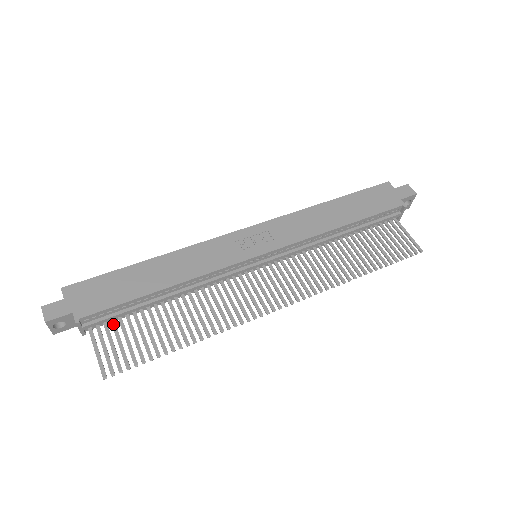
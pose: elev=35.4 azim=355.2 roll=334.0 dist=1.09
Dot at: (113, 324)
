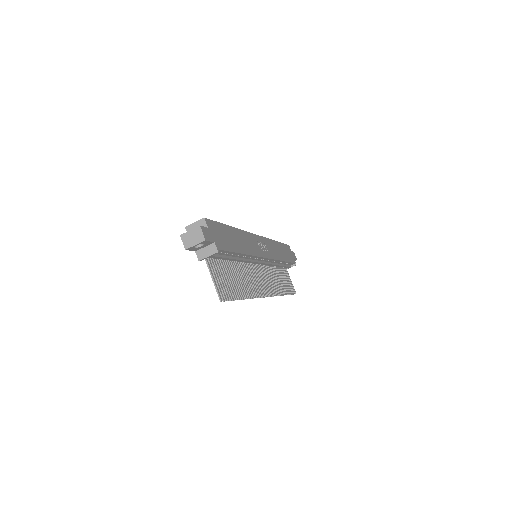
Dot at: (215, 262)
